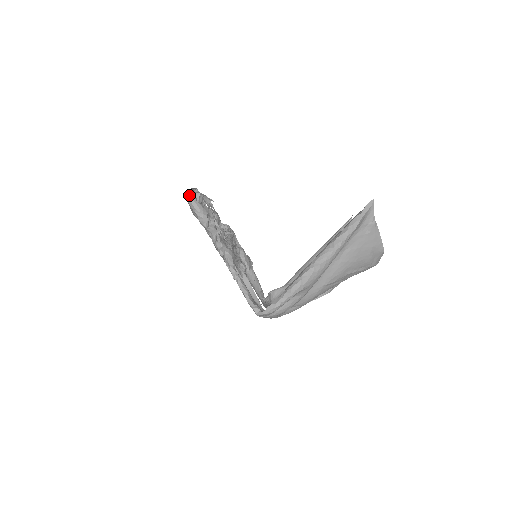
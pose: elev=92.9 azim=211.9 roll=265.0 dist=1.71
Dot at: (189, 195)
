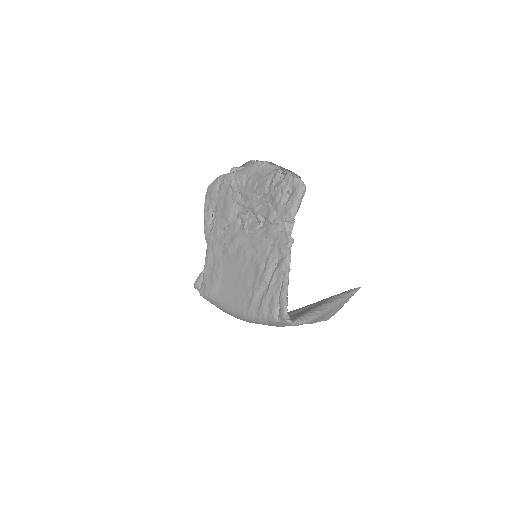
Dot at: (300, 179)
